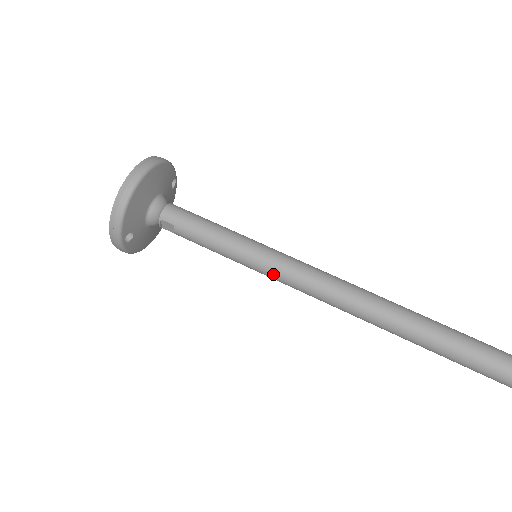
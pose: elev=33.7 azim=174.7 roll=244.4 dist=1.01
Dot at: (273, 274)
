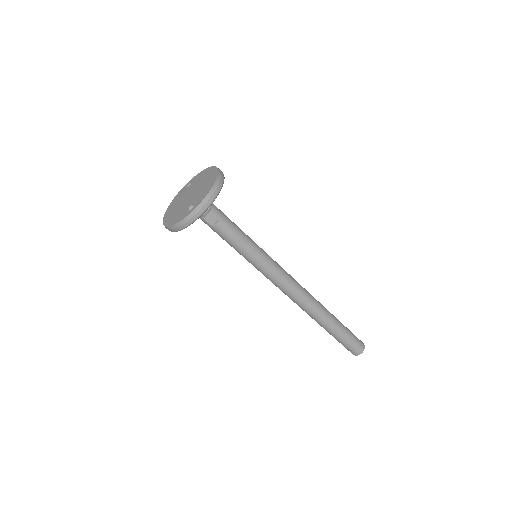
Dot at: (270, 269)
